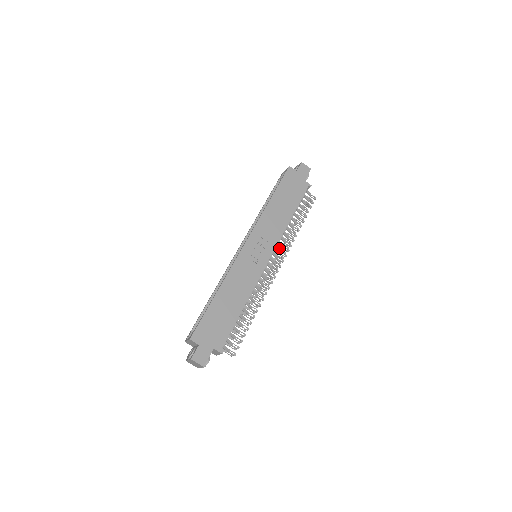
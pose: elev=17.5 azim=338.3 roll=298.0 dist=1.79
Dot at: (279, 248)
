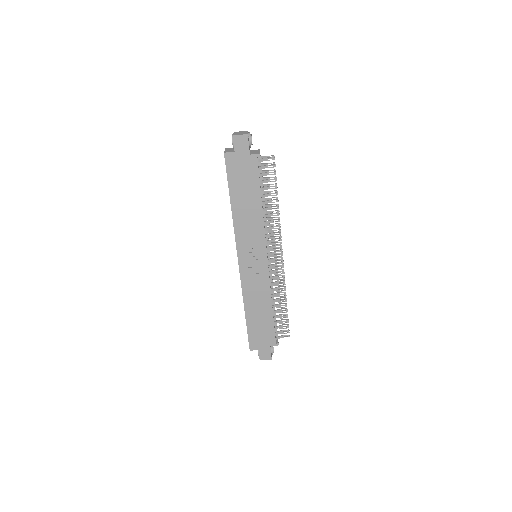
Dot at: (271, 231)
